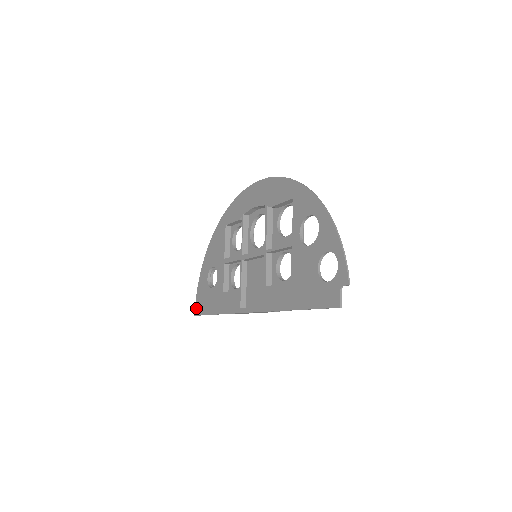
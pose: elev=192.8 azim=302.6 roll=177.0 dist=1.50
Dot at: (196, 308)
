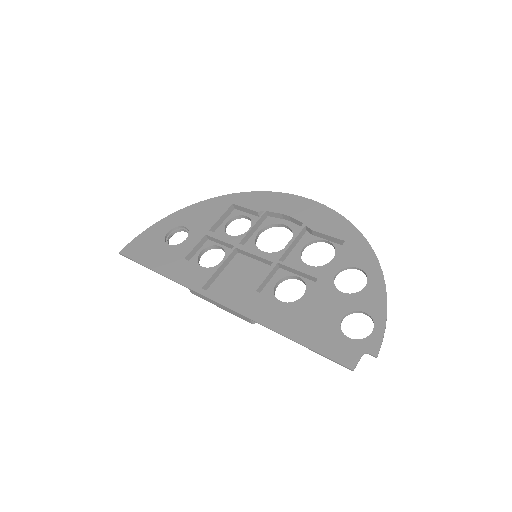
Dot at: (127, 247)
